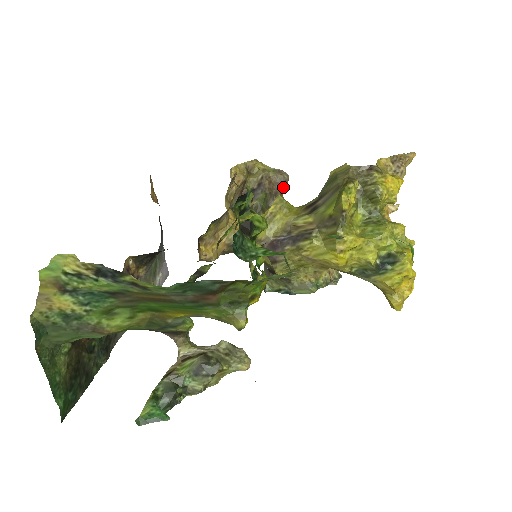
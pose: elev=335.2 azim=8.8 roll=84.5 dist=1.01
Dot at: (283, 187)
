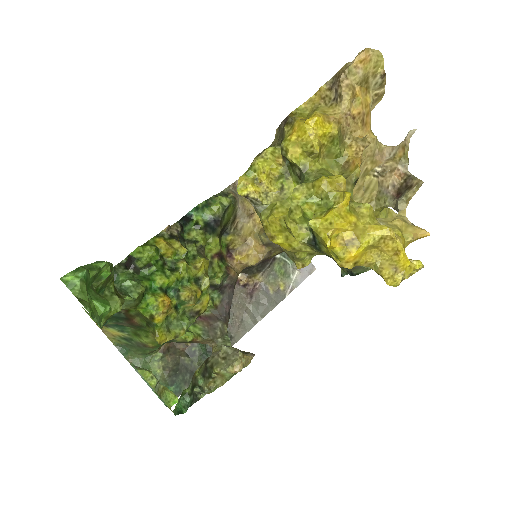
Dot at: occluded
